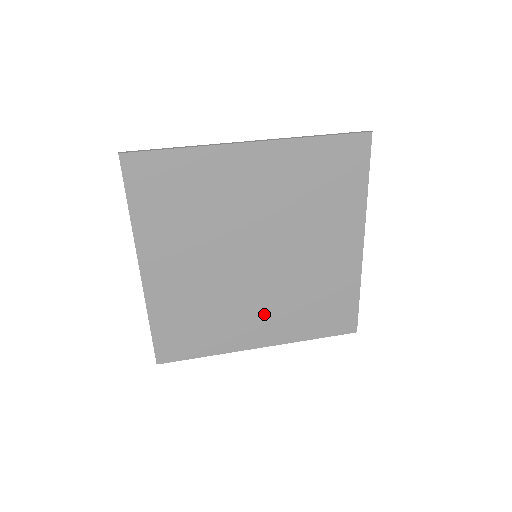
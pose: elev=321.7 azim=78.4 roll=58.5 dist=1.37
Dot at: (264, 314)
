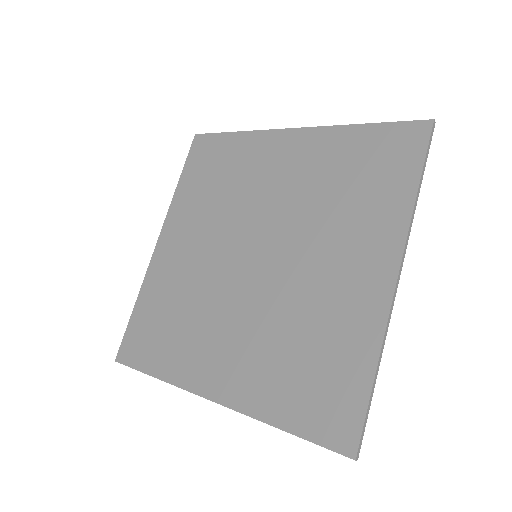
Dot at: (234, 344)
